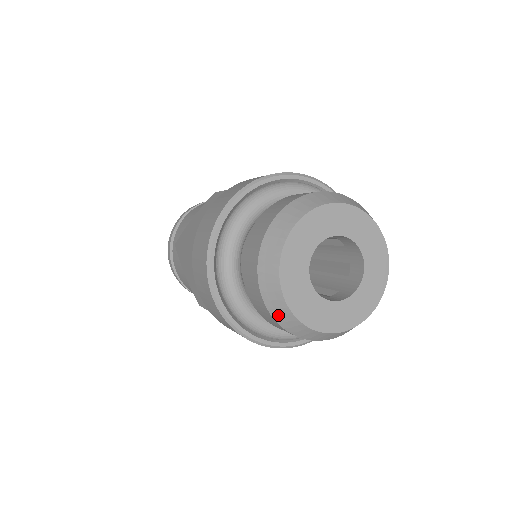
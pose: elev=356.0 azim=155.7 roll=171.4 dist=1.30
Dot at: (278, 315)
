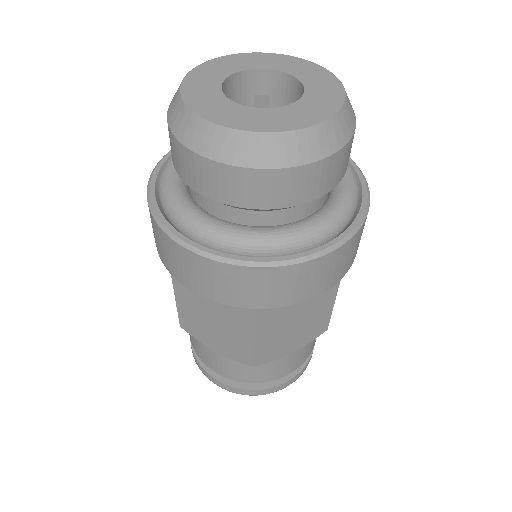
Dot at: (172, 115)
